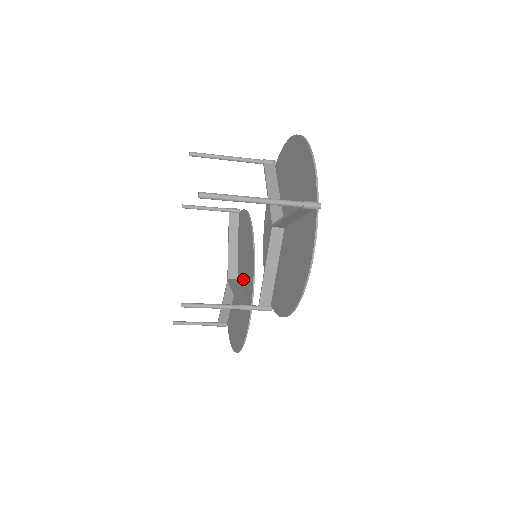
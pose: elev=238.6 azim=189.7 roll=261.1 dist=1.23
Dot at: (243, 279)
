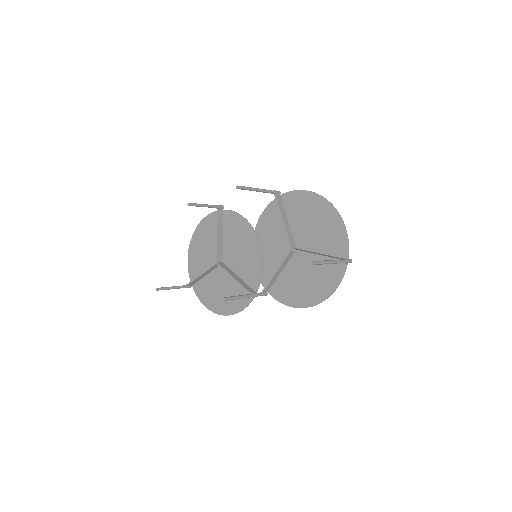
Dot at: (237, 267)
